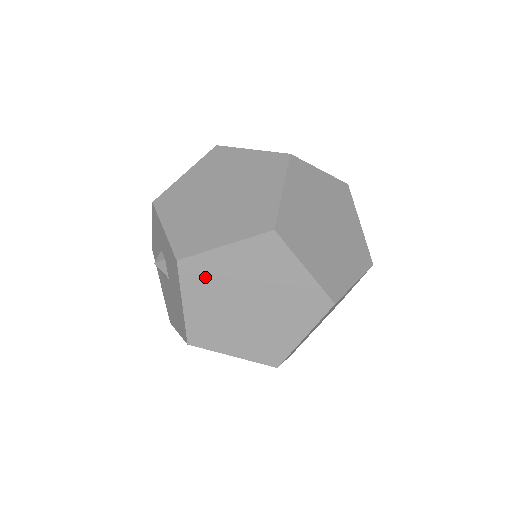
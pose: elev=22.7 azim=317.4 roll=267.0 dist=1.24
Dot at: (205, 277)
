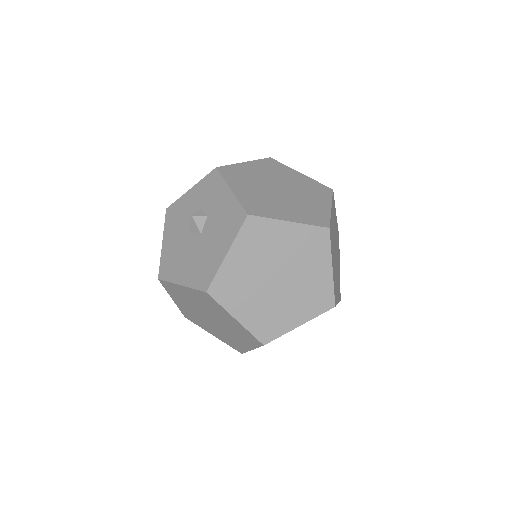
Dot at: (260, 239)
